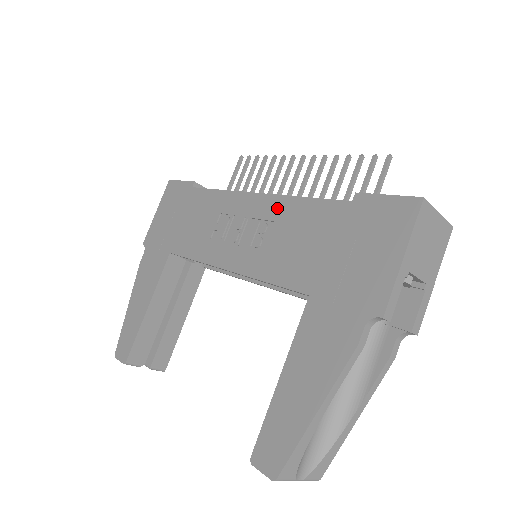
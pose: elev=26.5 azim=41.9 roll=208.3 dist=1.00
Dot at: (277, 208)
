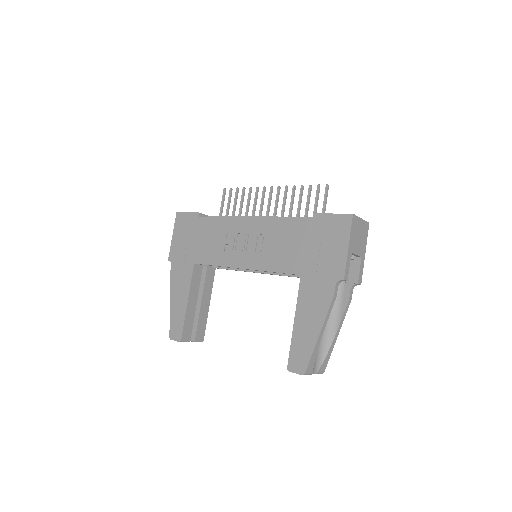
Dot at: (268, 226)
